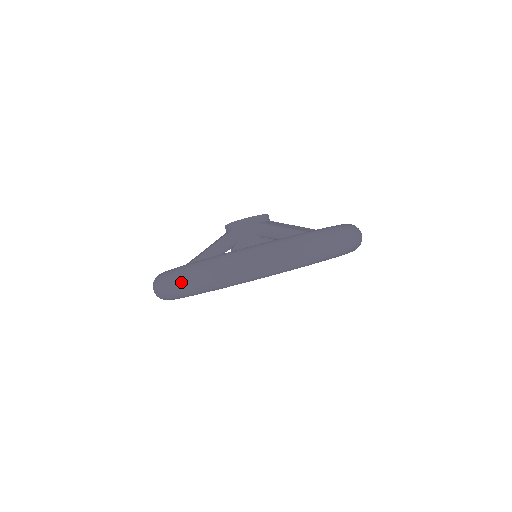
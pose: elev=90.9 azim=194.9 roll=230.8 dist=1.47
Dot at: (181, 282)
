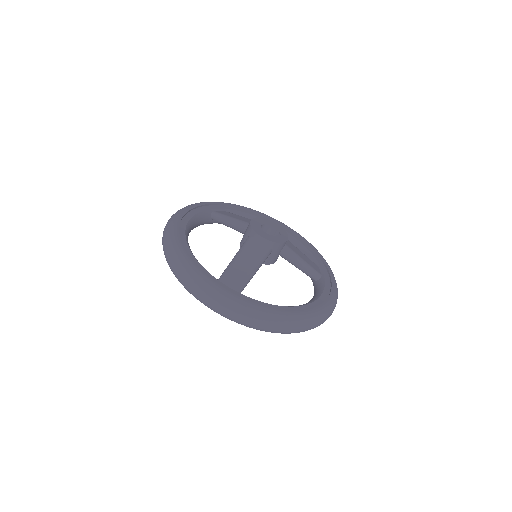
Dot at: (270, 328)
